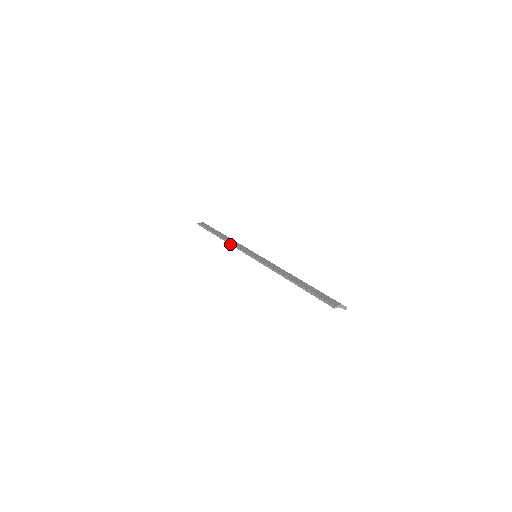
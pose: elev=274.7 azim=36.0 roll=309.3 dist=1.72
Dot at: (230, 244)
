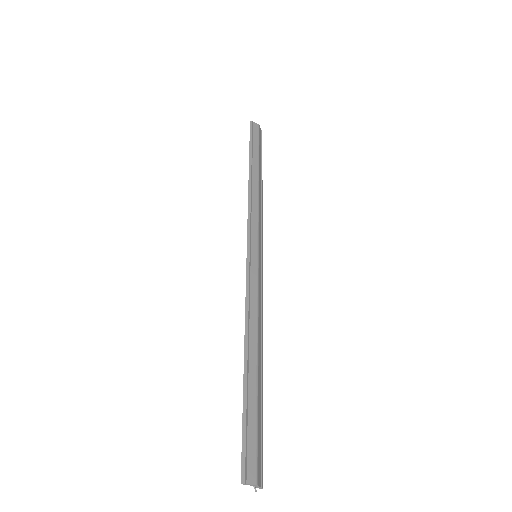
Dot at: (248, 201)
